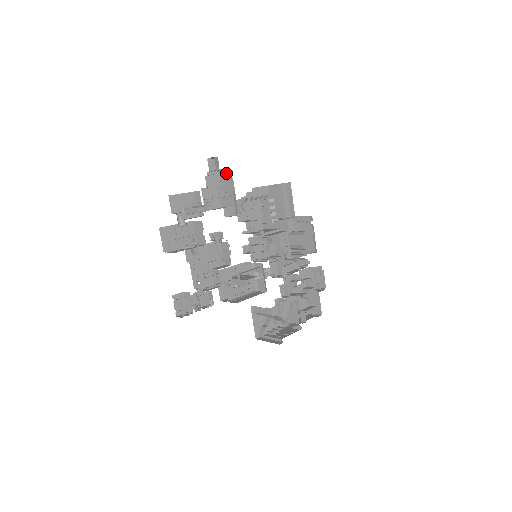
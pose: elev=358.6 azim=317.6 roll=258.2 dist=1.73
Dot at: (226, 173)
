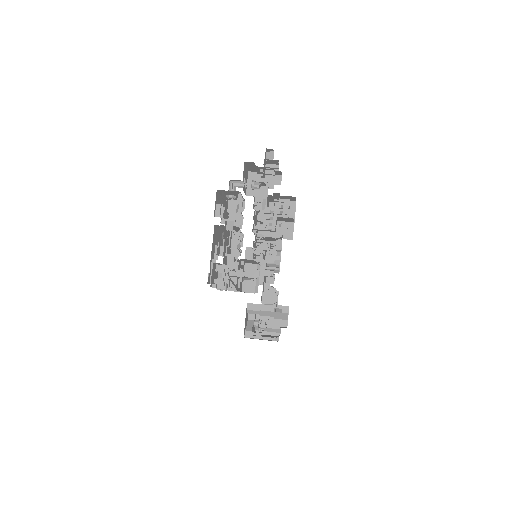
Dot at: (272, 168)
